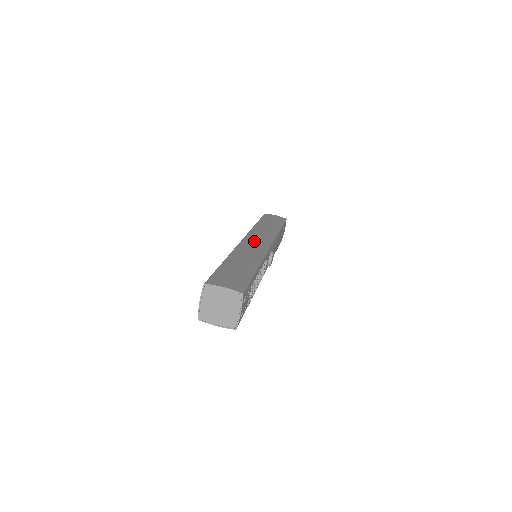
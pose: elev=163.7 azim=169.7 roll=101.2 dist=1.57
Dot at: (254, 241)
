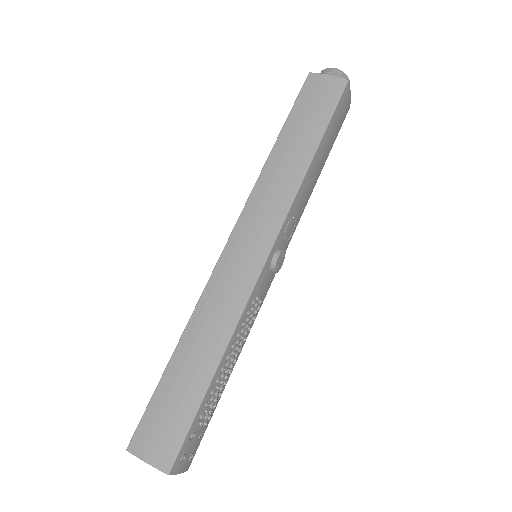
Dot at: (241, 251)
